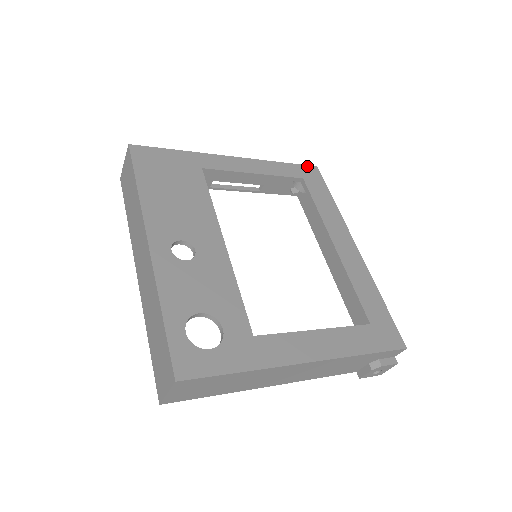
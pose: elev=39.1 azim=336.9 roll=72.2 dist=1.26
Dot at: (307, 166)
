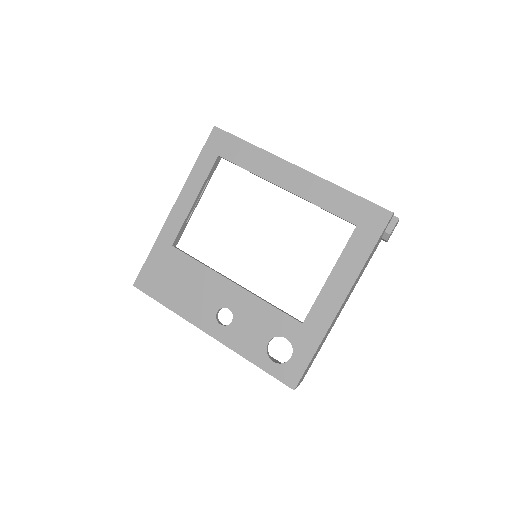
Dot at: (209, 138)
